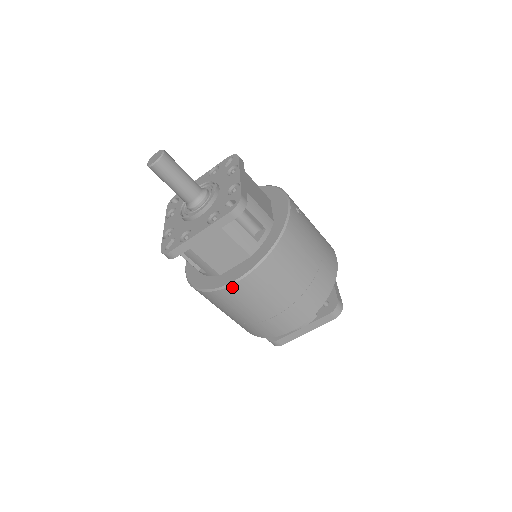
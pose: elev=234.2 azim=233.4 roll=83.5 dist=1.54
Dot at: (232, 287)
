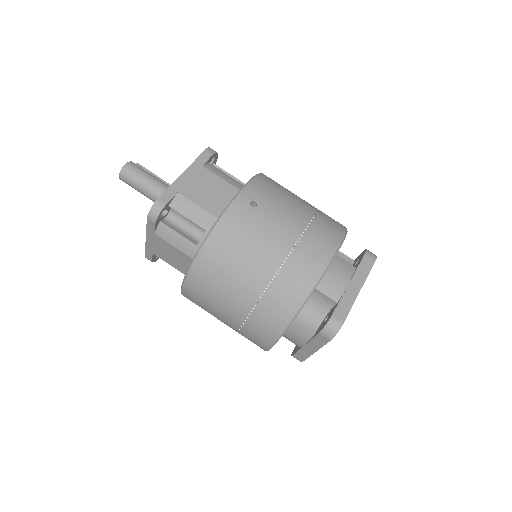
Dot at: (184, 293)
